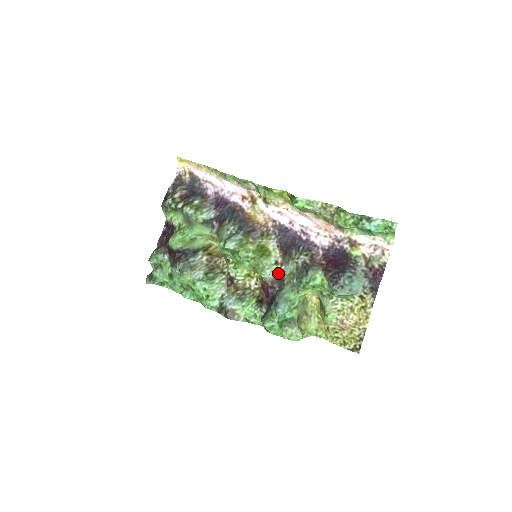
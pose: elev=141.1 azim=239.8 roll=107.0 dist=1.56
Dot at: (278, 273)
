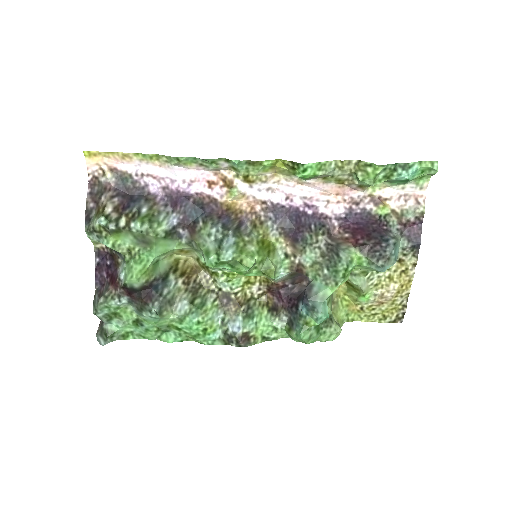
Dot at: (294, 268)
